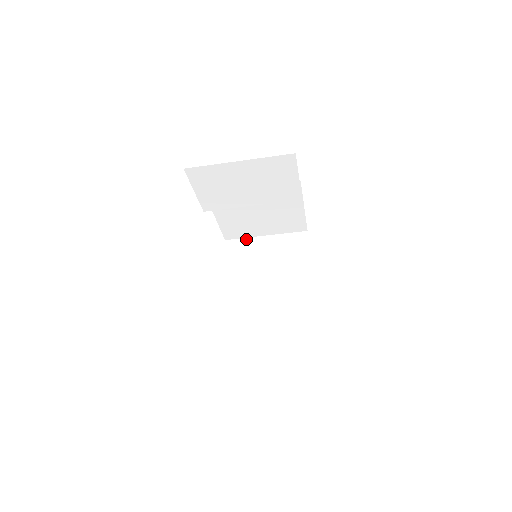
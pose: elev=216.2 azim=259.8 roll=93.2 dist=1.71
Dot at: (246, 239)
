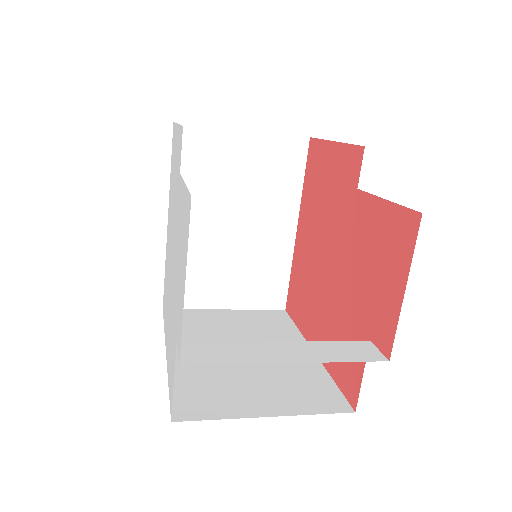
Dot at: (211, 129)
